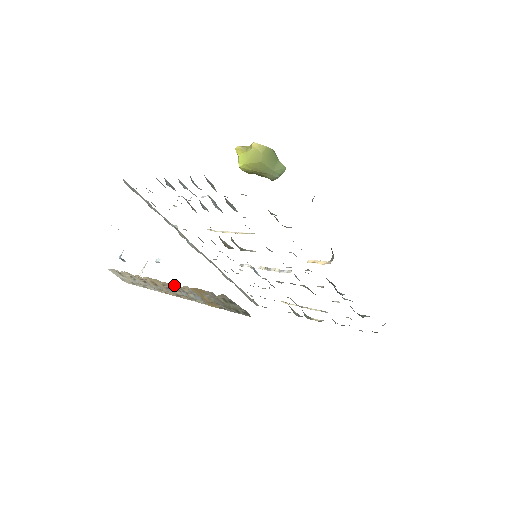
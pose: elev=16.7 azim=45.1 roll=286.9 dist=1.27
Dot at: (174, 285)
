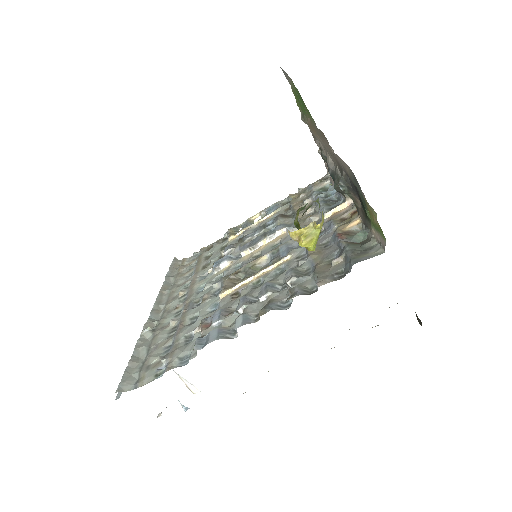
Dot at: occluded
